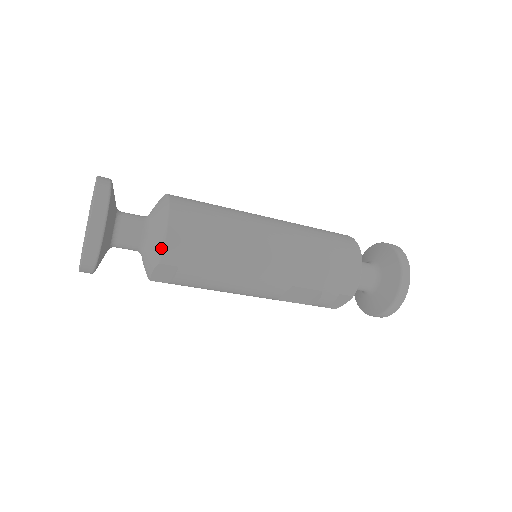
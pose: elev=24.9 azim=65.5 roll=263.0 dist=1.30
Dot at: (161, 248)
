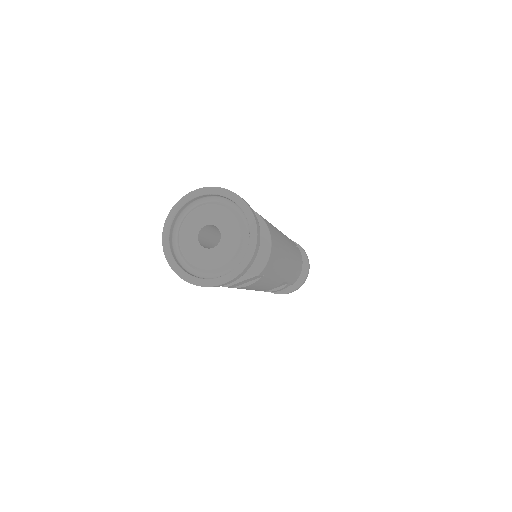
Dot at: (265, 262)
